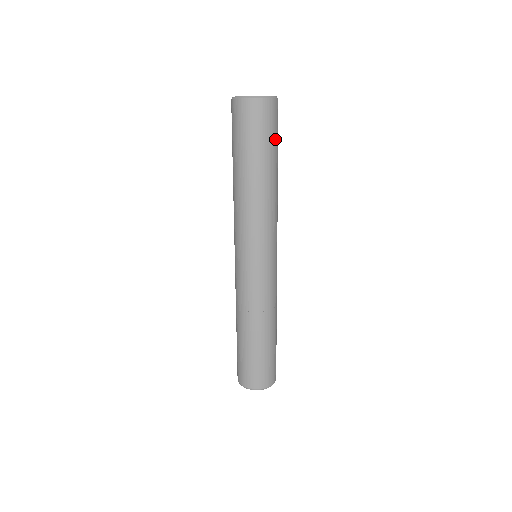
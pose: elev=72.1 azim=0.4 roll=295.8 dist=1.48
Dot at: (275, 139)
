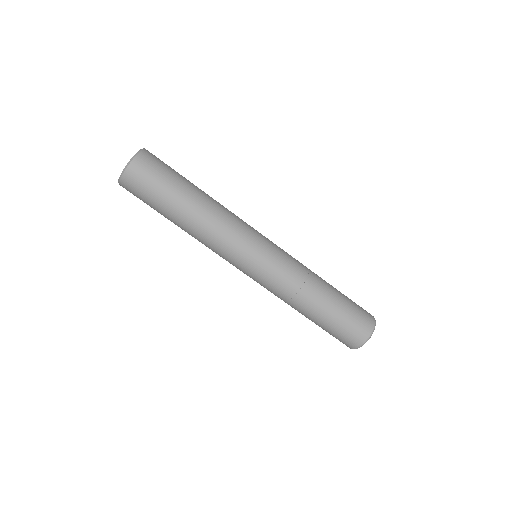
Dot at: (172, 173)
